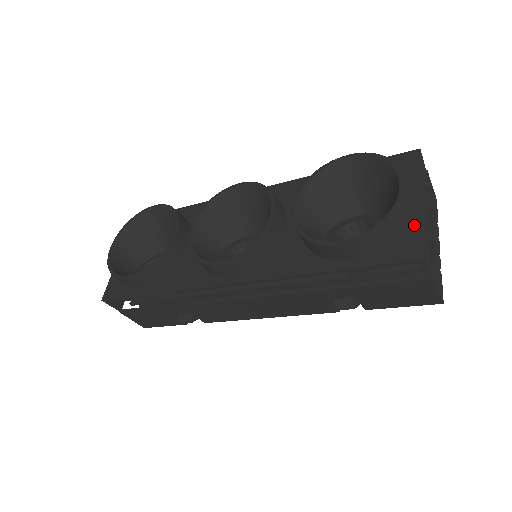
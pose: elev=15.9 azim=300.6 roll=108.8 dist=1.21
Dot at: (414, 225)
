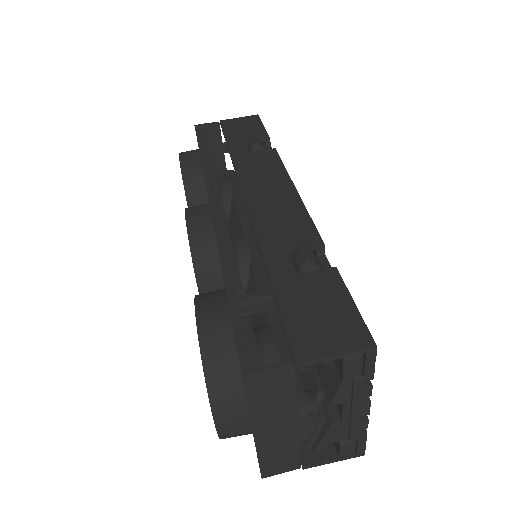
Dot at: occluded
